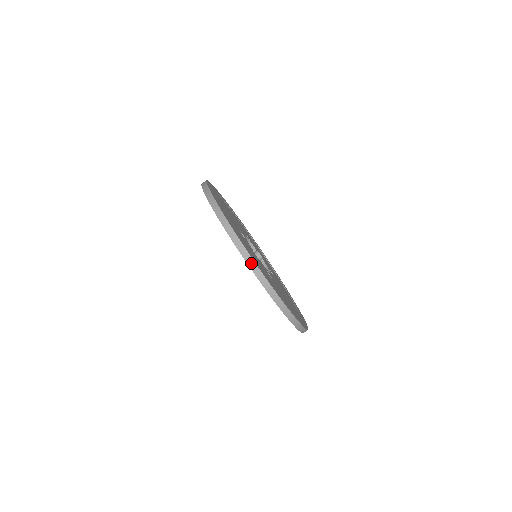
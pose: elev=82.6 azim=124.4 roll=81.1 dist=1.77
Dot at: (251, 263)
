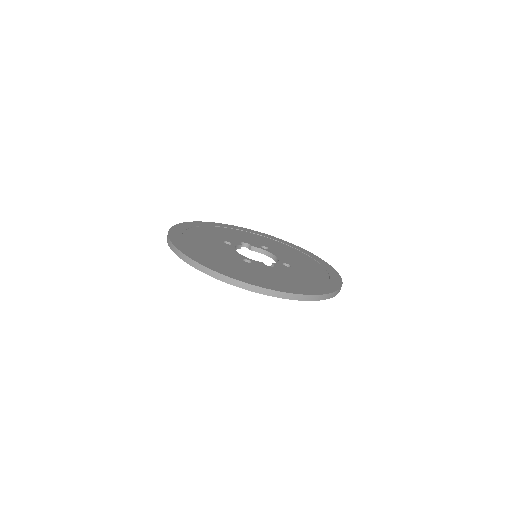
Dot at: (311, 298)
